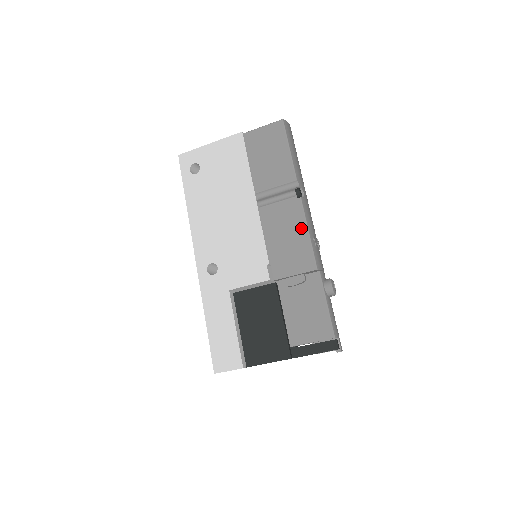
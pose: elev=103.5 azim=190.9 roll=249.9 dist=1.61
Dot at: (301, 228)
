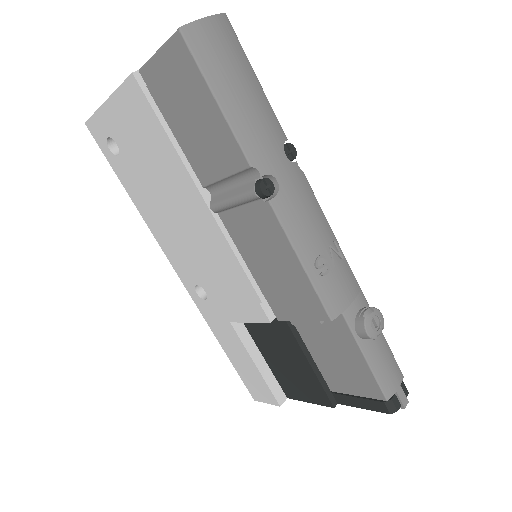
Dot at: (287, 254)
